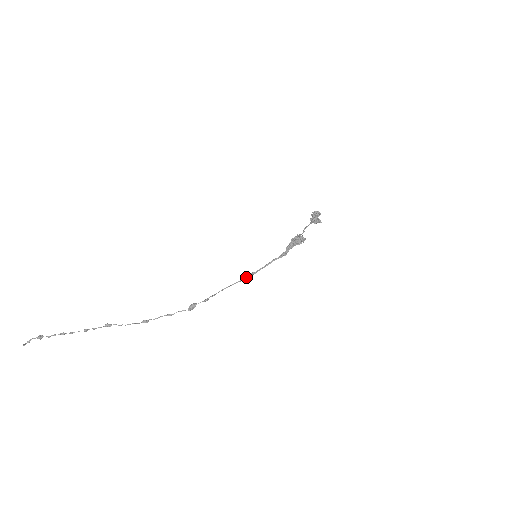
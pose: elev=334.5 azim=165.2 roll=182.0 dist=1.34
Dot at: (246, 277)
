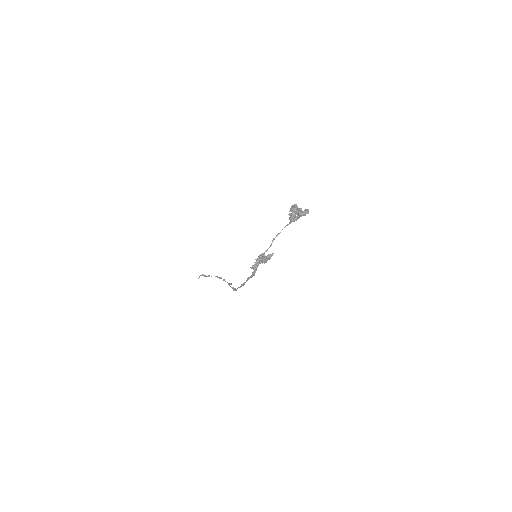
Dot at: (241, 286)
